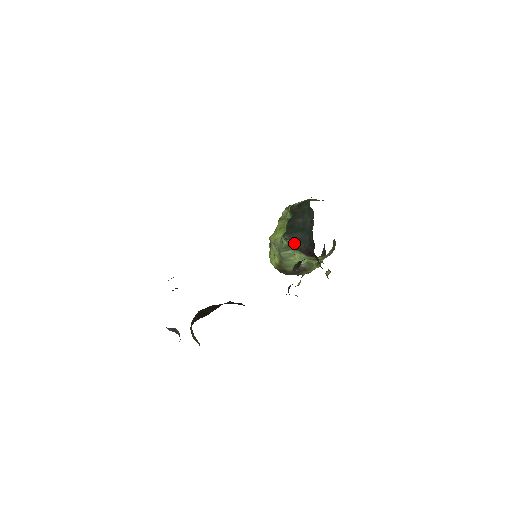
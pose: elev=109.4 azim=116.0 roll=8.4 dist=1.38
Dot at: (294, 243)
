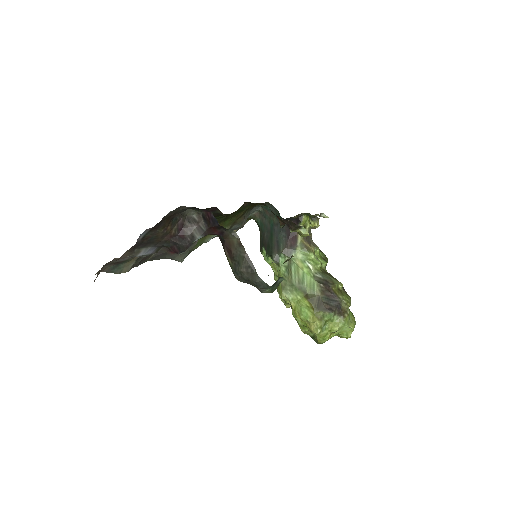
Dot at: (280, 250)
